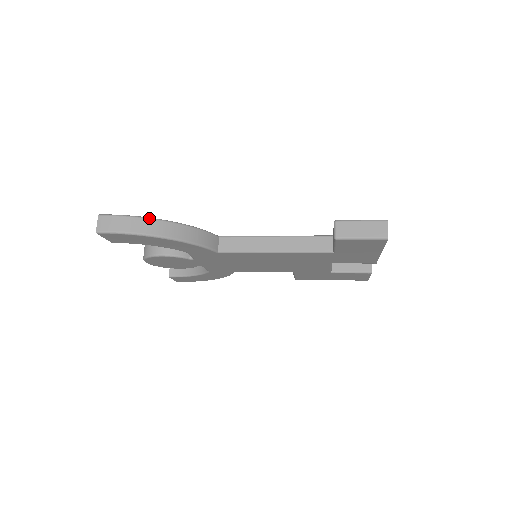
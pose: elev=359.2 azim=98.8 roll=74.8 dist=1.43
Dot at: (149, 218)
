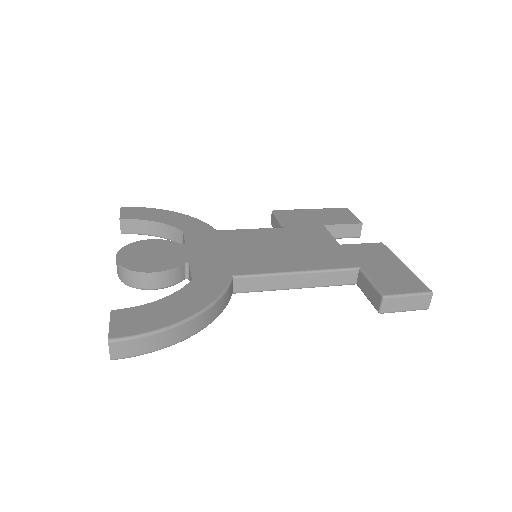
Dot at: (175, 326)
